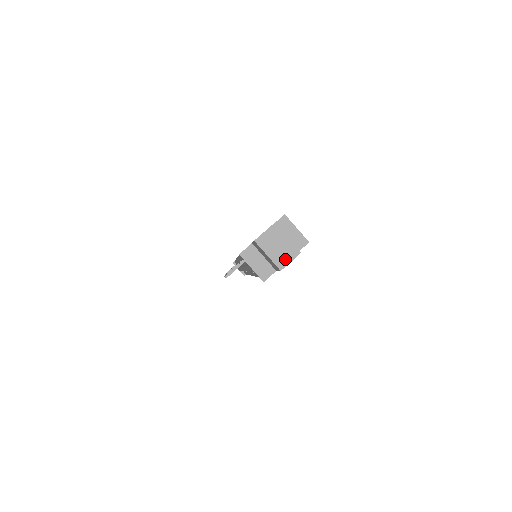
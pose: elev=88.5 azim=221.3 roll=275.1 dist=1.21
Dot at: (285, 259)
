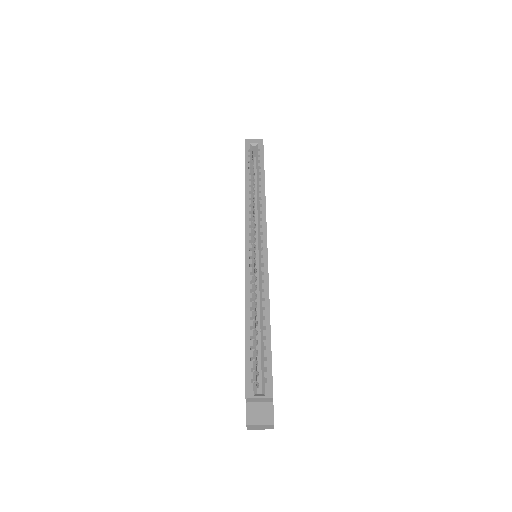
Dot at: (270, 428)
